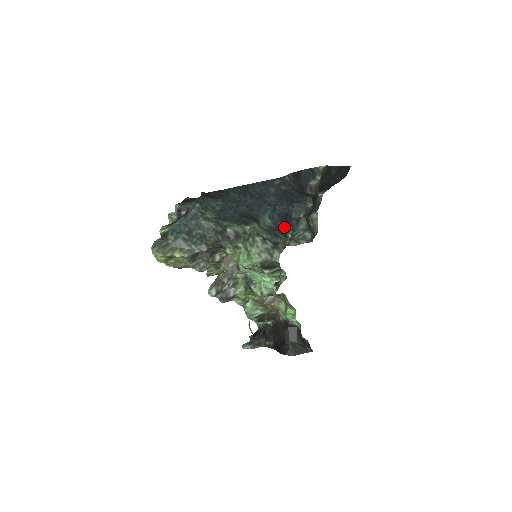
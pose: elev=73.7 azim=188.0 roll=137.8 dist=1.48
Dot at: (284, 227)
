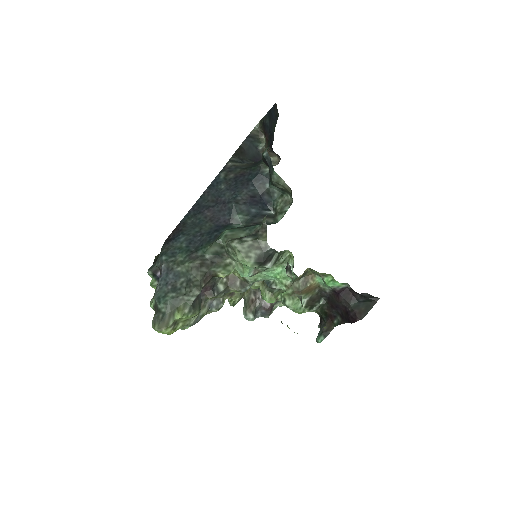
Dot at: (260, 209)
